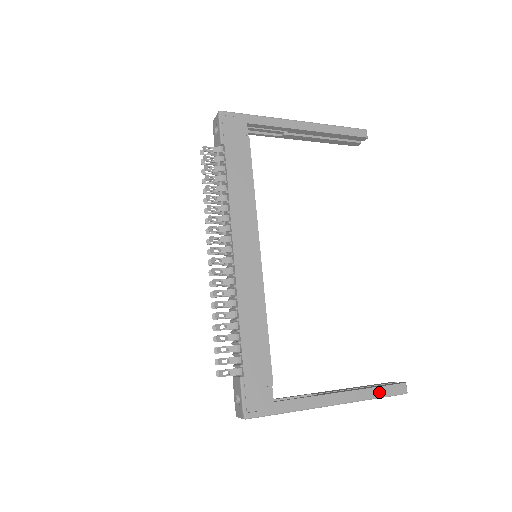
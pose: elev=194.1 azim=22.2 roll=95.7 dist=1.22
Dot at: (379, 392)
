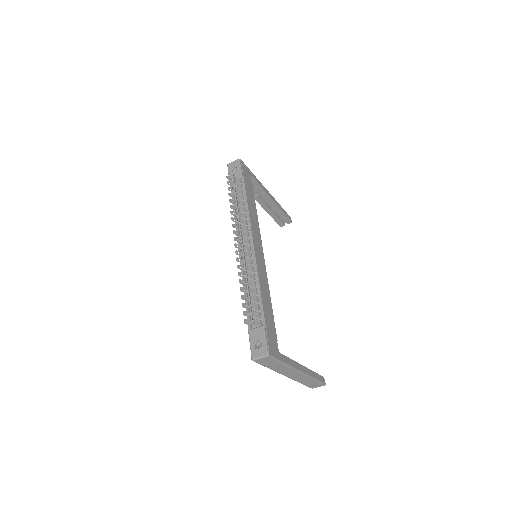
Dot at: (316, 376)
